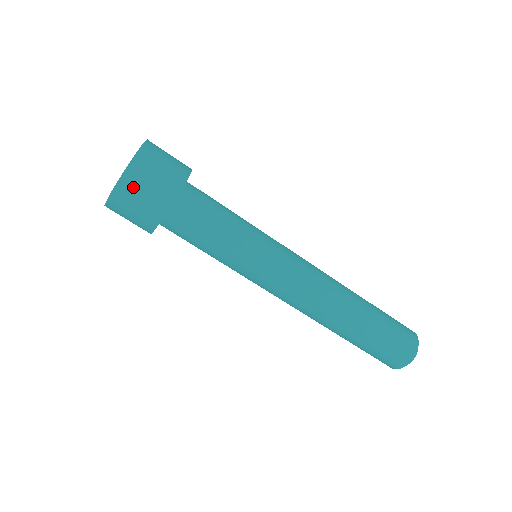
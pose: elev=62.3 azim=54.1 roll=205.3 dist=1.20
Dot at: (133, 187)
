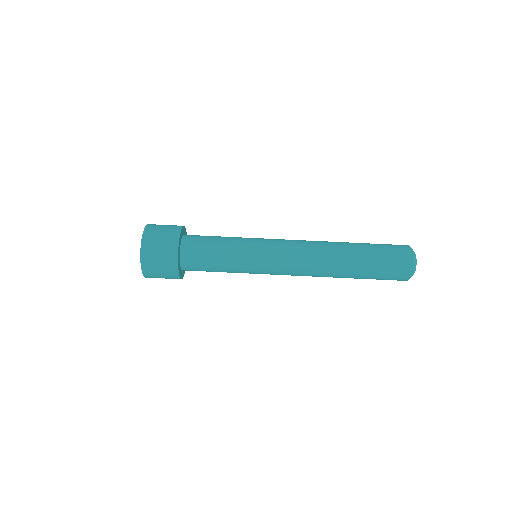
Dot at: (154, 230)
